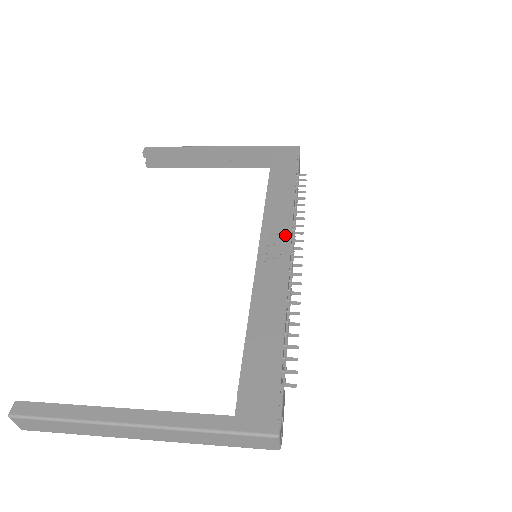
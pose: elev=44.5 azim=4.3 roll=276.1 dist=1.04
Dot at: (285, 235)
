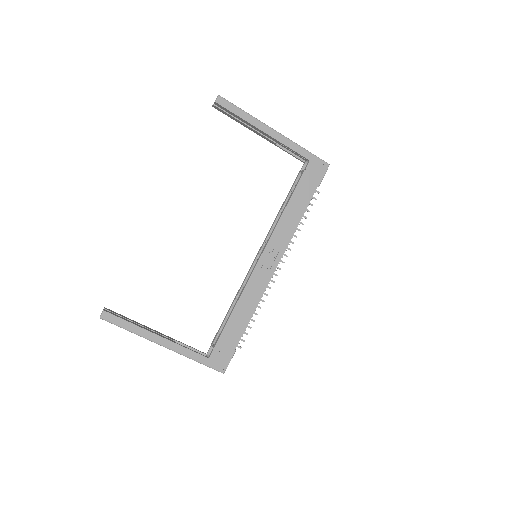
Dot at: (279, 255)
